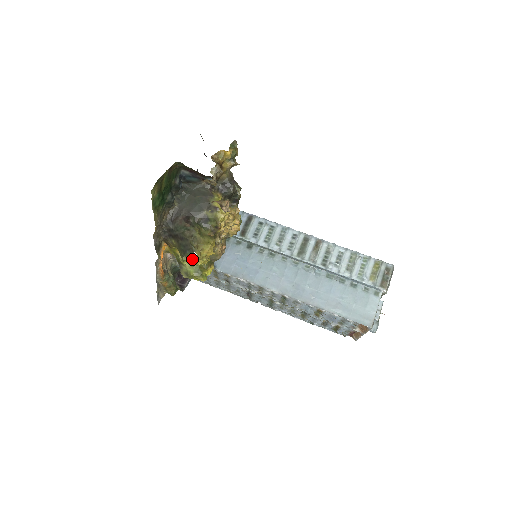
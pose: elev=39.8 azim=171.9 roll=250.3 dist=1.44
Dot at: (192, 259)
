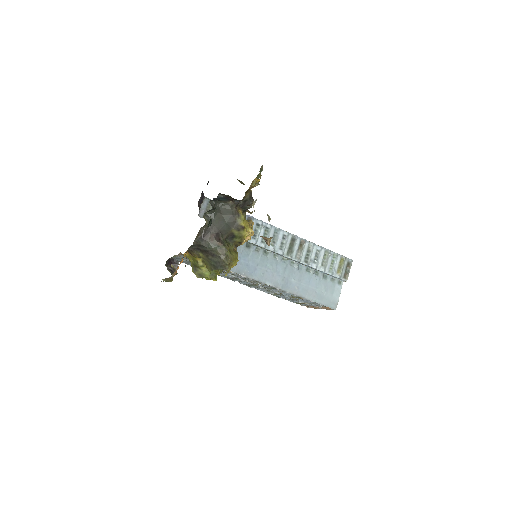
Dot at: occluded
